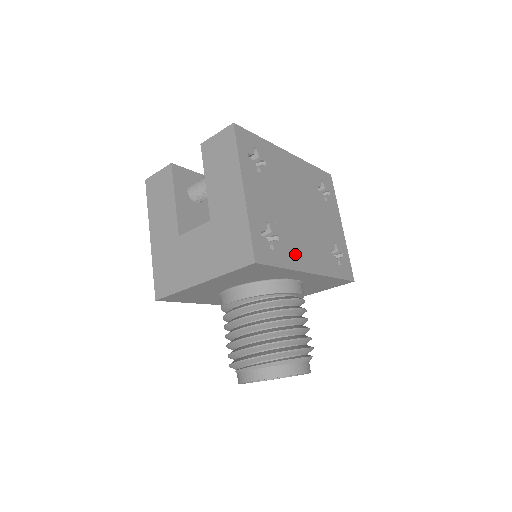
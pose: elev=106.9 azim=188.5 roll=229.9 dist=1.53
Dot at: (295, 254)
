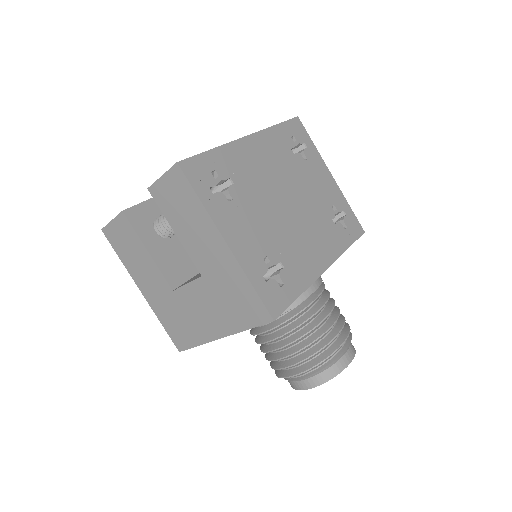
Dot at: (304, 265)
